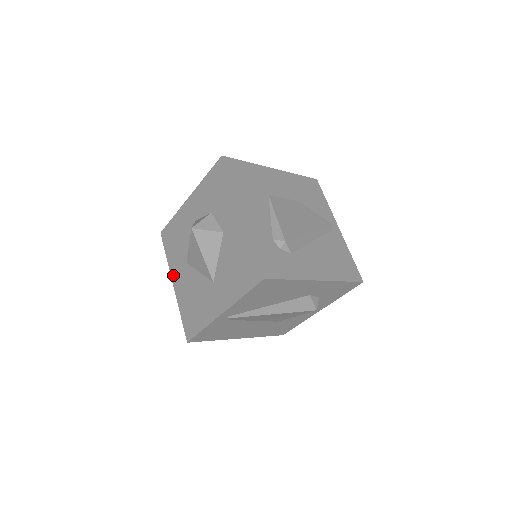
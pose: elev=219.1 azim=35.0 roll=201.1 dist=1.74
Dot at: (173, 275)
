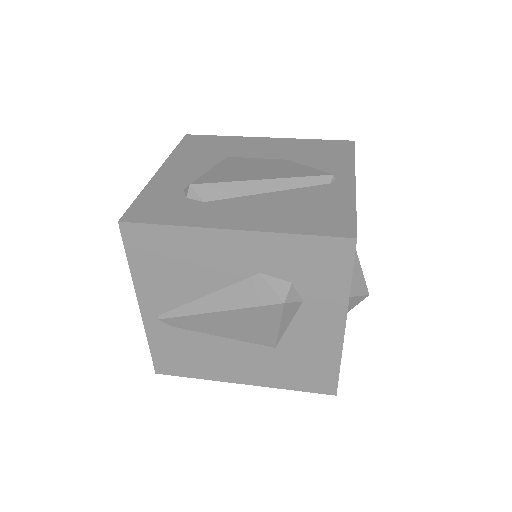
Dot at: occluded
